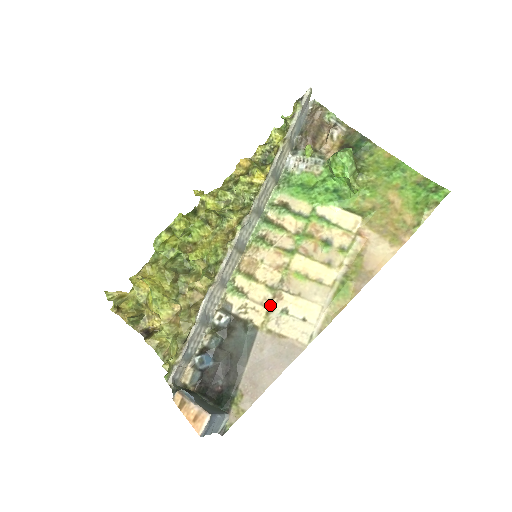
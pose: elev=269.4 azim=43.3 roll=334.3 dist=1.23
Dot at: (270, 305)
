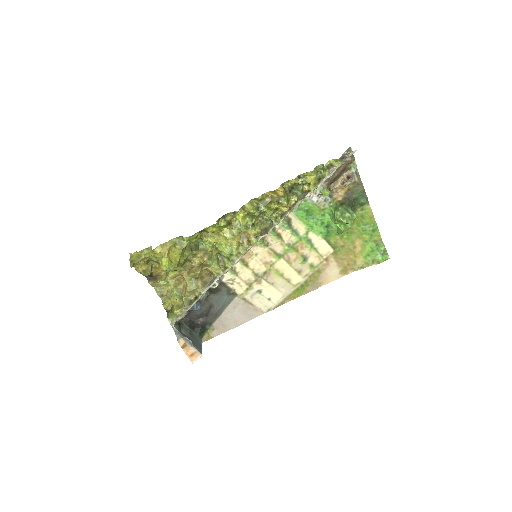
Dot at: (251, 285)
